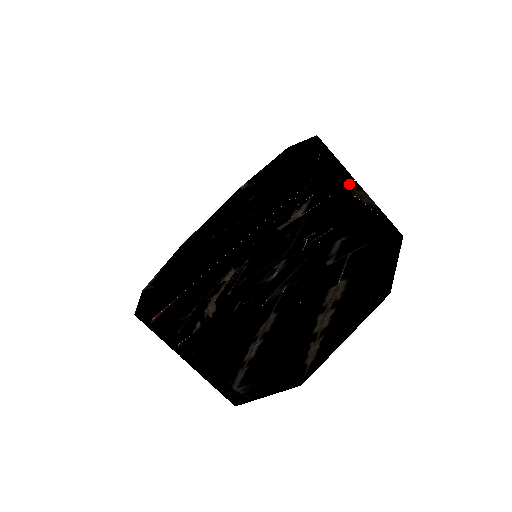
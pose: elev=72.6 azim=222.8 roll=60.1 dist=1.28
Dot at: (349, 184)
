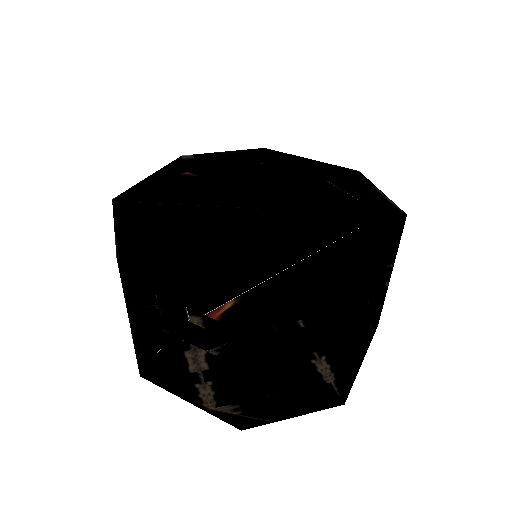
Dot at: occluded
